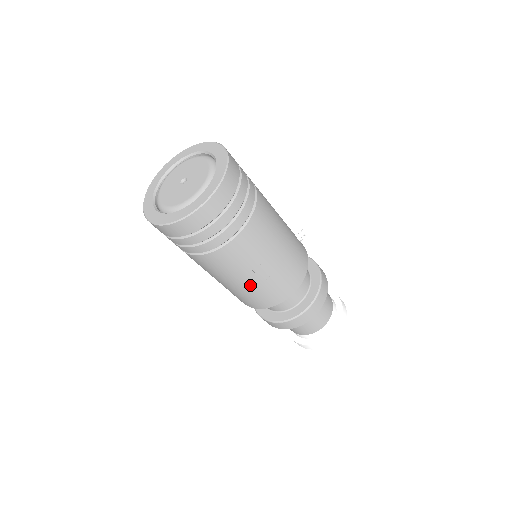
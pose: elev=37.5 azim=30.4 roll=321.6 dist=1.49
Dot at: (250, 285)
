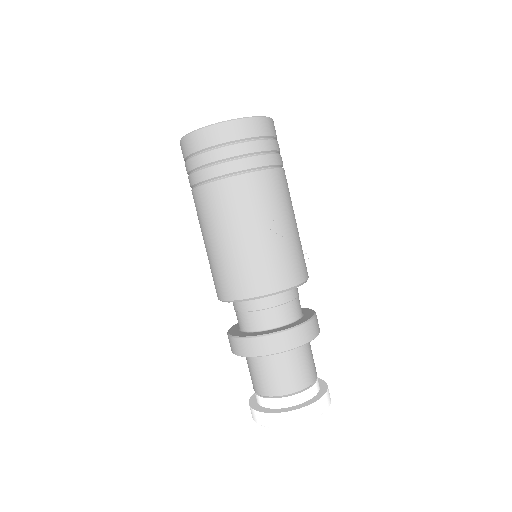
Dot at: (256, 244)
